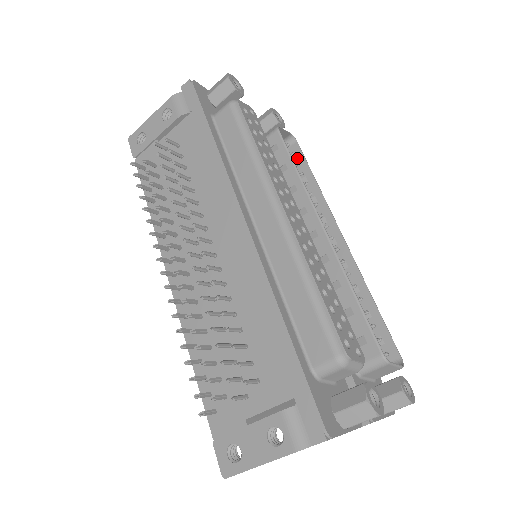
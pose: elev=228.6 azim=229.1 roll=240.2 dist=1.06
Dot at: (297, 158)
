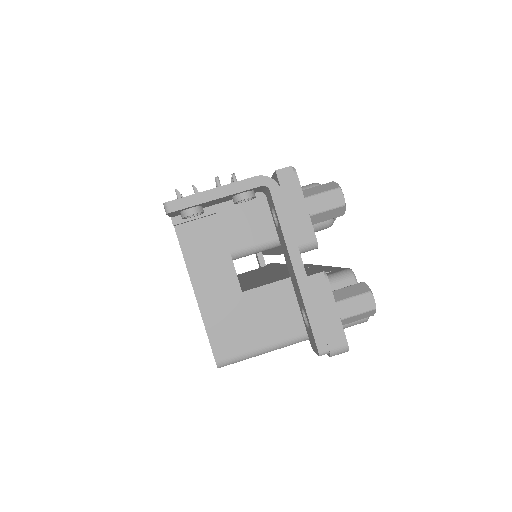
Dot at: occluded
